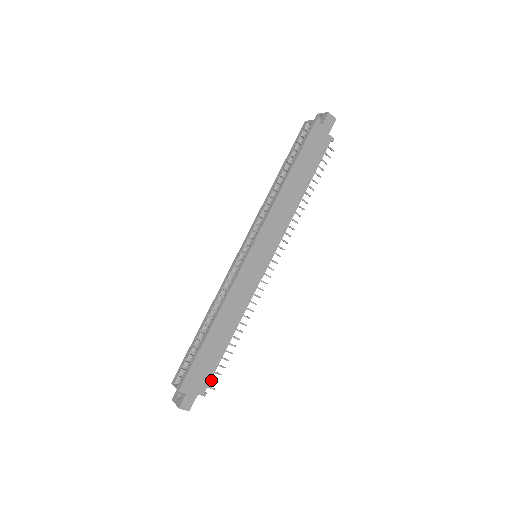
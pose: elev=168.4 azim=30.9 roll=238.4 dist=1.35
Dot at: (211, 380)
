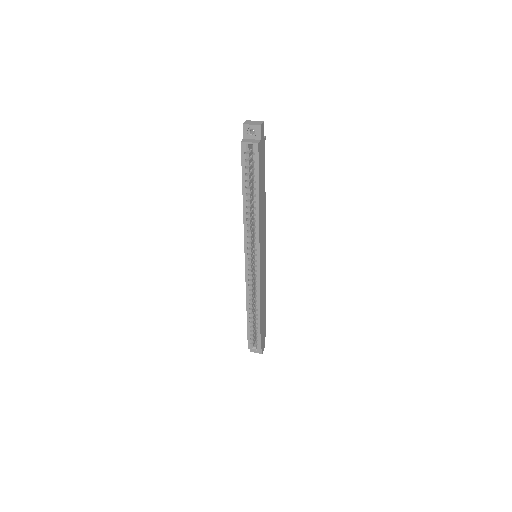
Dot at: occluded
